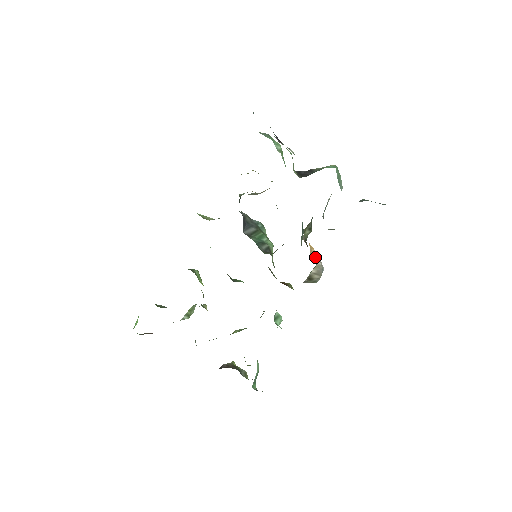
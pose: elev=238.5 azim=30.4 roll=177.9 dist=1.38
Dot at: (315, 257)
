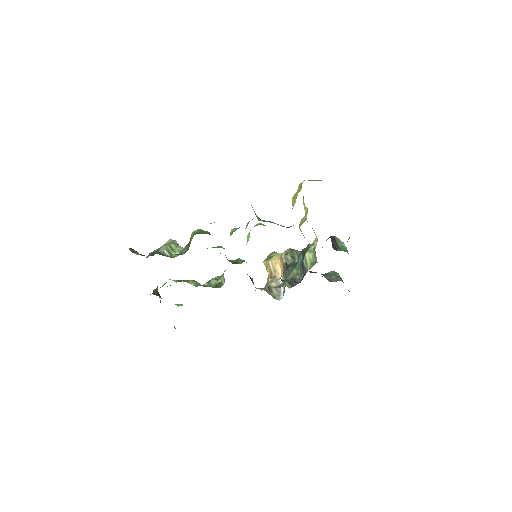
Dot at: (275, 269)
